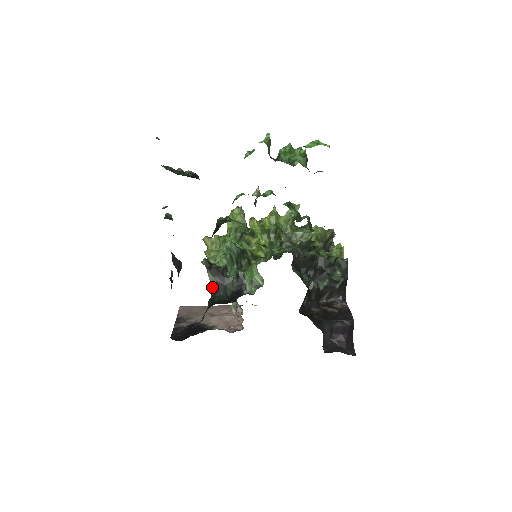
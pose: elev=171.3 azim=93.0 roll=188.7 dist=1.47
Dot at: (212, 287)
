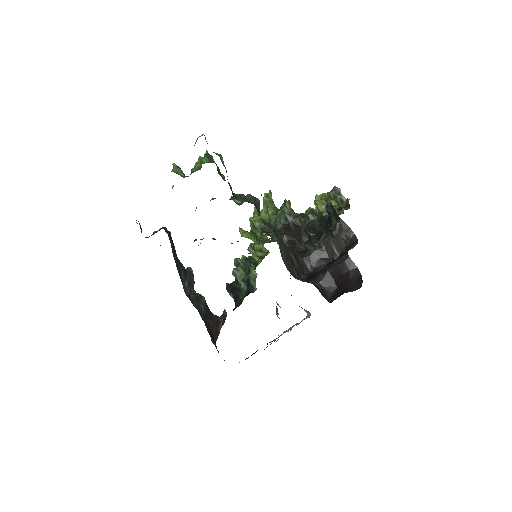
Dot at: occluded
